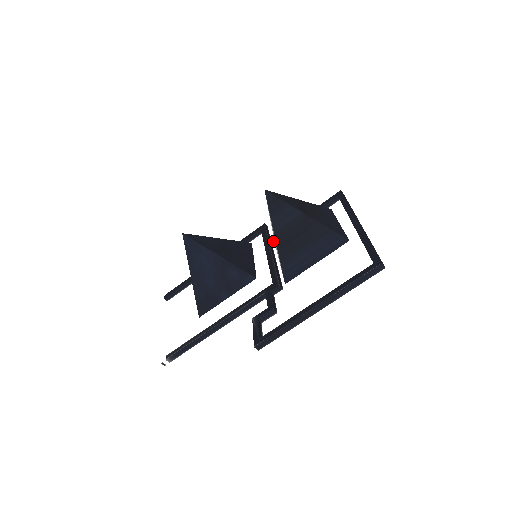
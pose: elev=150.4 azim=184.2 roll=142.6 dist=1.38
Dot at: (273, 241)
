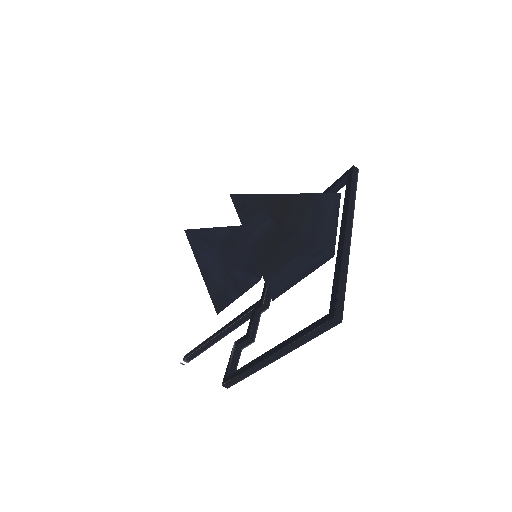
Dot at: occluded
